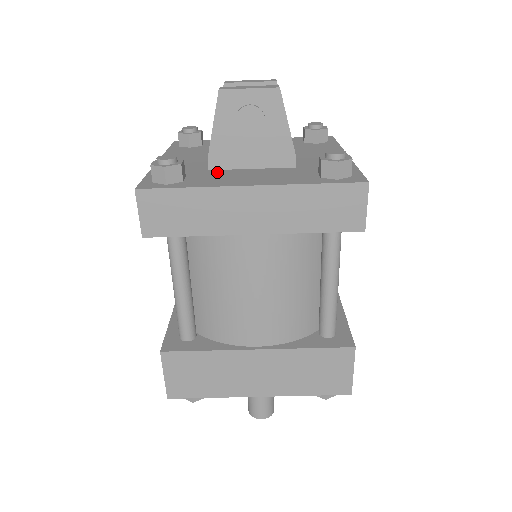
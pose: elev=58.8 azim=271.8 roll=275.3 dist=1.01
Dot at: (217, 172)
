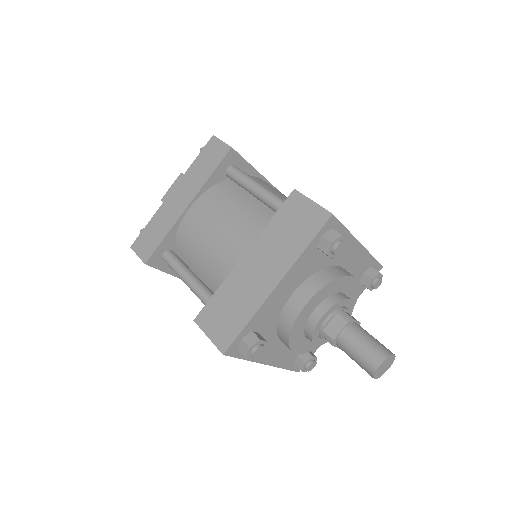
Dot at: occluded
